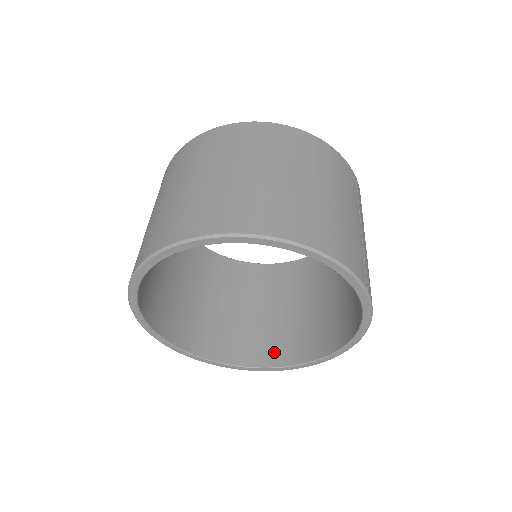
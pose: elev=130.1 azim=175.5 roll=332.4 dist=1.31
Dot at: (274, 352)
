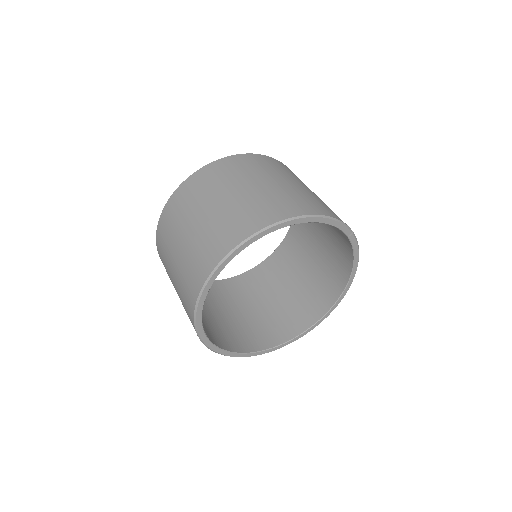
Dot at: (297, 322)
